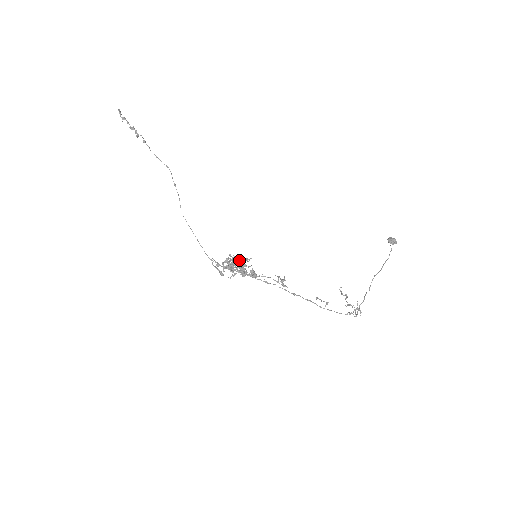
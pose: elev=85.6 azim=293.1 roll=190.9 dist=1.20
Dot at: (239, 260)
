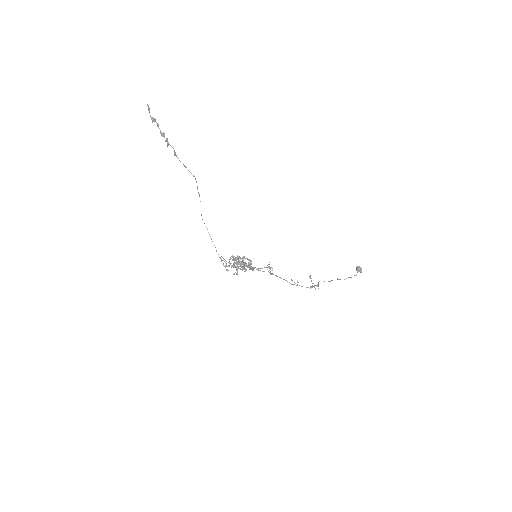
Dot at: (242, 259)
